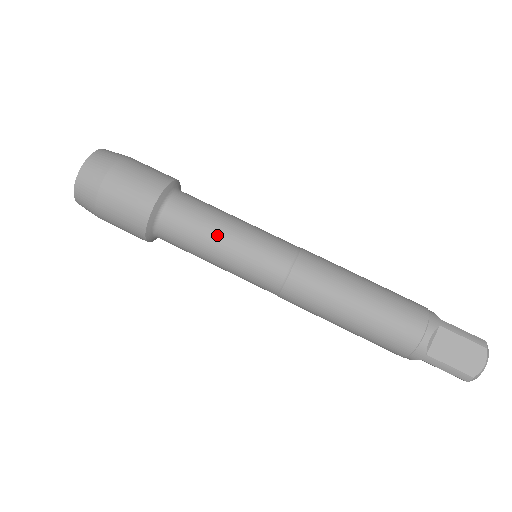
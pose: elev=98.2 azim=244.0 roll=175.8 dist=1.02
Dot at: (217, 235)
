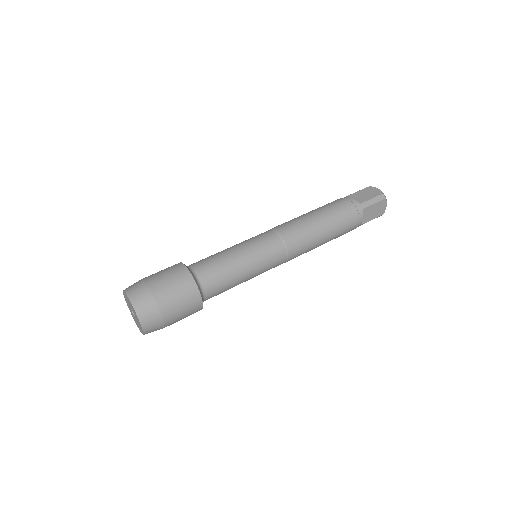
Dot at: (229, 252)
